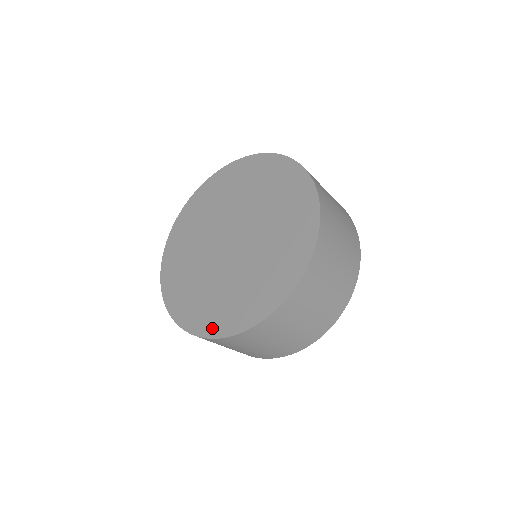
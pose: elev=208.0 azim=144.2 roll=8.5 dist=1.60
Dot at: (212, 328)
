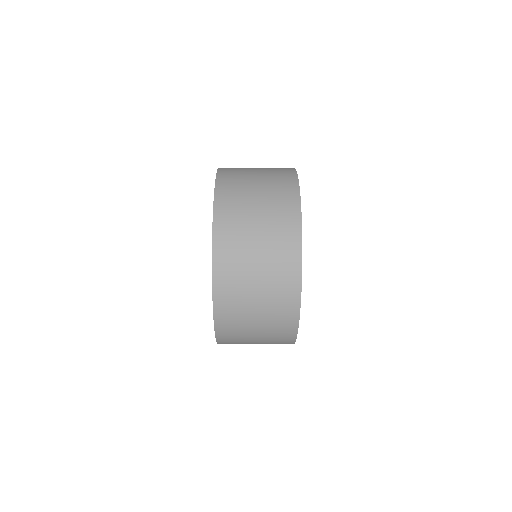
Dot at: occluded
